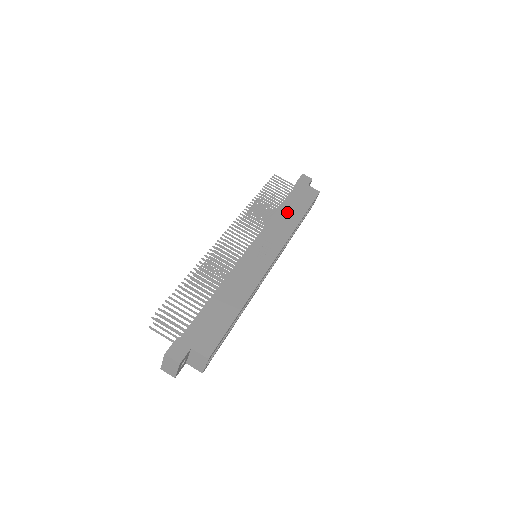
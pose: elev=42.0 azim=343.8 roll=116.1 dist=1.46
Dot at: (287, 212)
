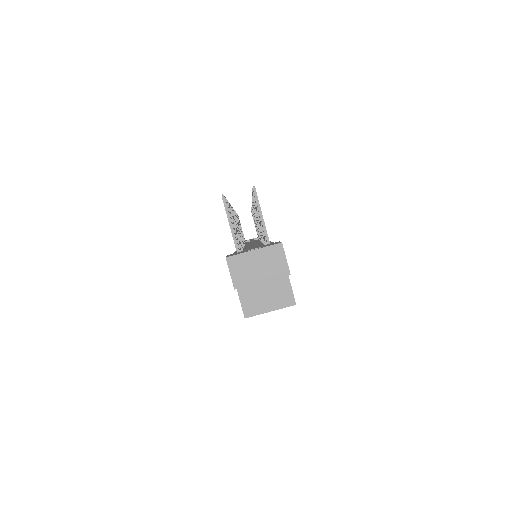
Dot at: occluded
